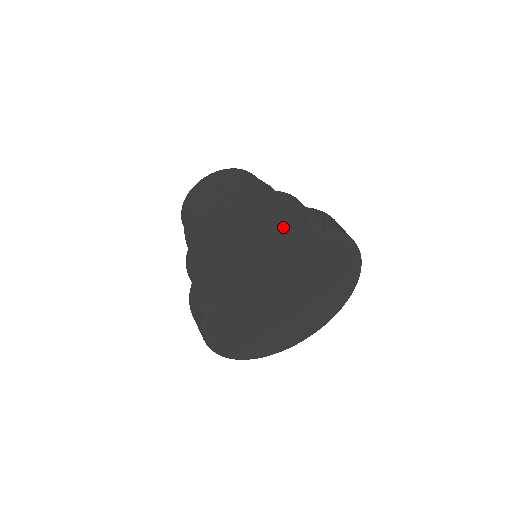
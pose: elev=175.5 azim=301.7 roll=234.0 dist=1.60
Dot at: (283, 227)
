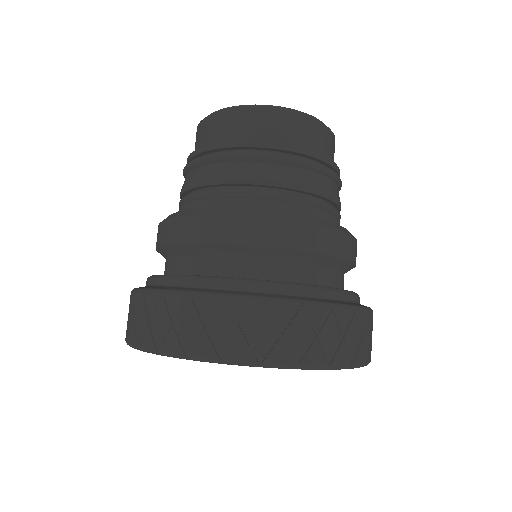
Dot at: (169, 331)
